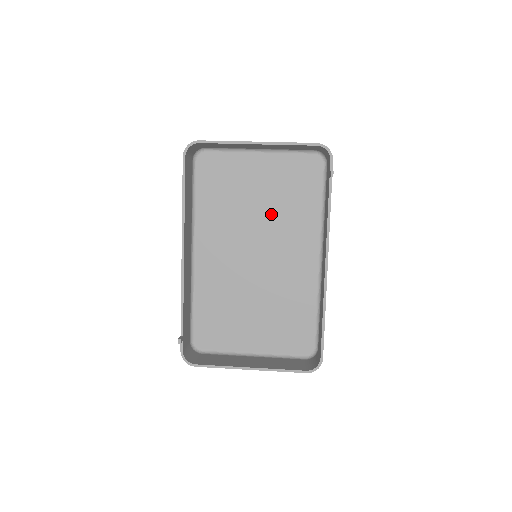
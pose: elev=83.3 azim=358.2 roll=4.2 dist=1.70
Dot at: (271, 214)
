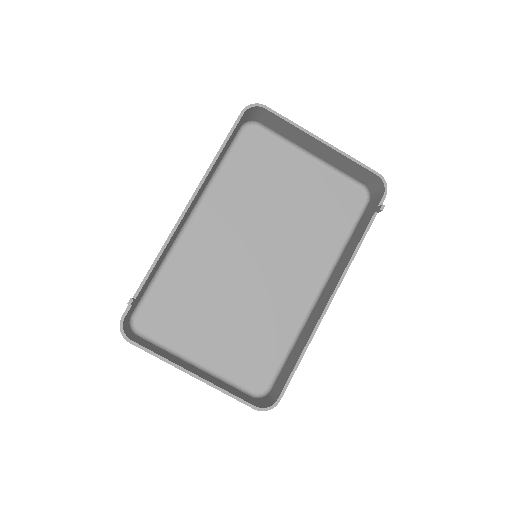
Dot at: (291, 223)
